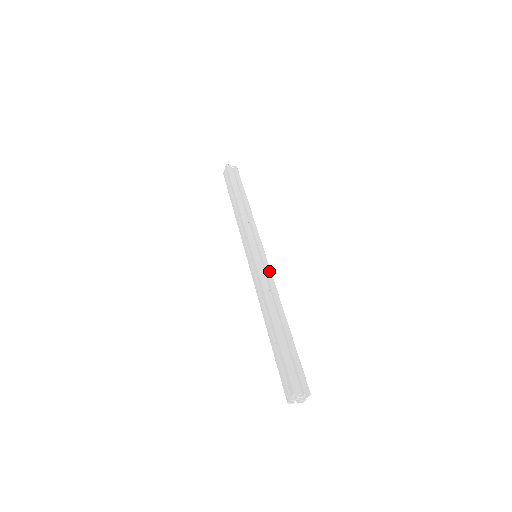
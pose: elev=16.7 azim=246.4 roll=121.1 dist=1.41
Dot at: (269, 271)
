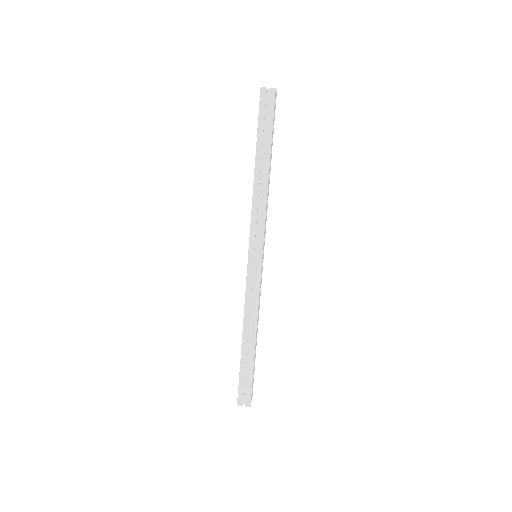
Dot at: (258, 285)
